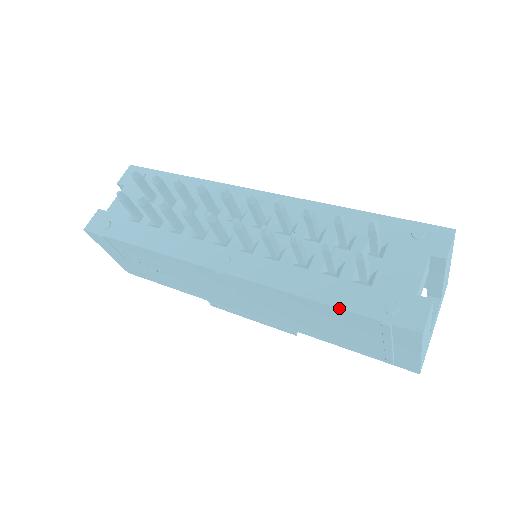
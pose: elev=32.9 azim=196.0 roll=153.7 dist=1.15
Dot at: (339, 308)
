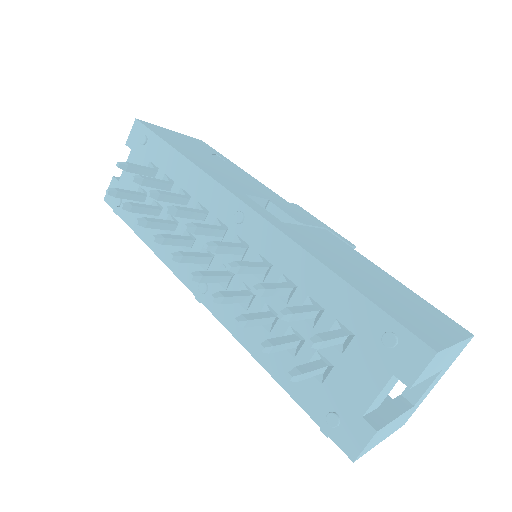
Dot at: occluded
